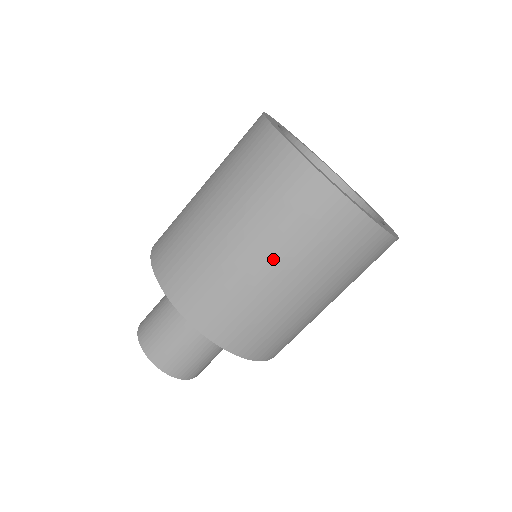
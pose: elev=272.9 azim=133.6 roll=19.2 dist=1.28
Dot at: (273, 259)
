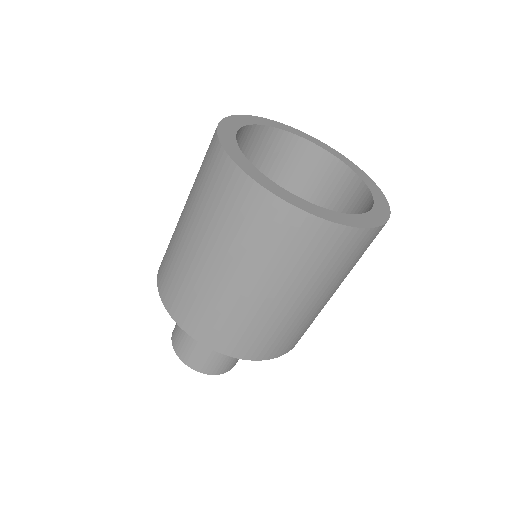
Dot at: (208, 246)
